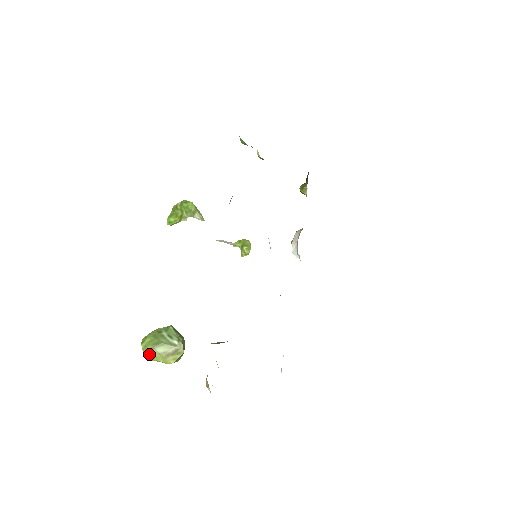
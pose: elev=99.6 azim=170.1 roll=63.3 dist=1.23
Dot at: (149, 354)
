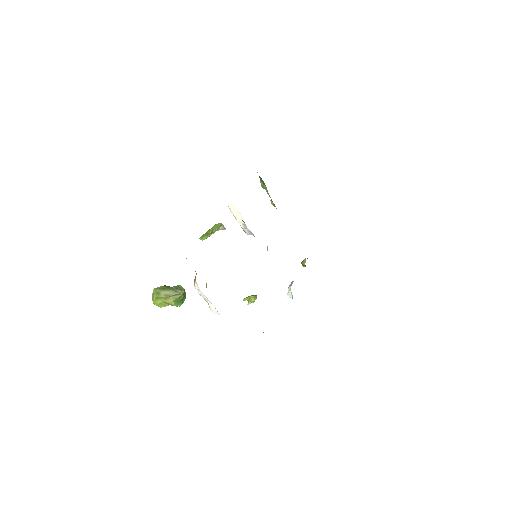
Dot at: (156, 295)
